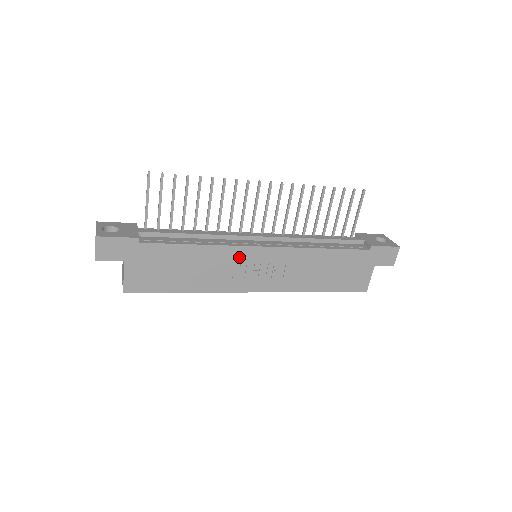
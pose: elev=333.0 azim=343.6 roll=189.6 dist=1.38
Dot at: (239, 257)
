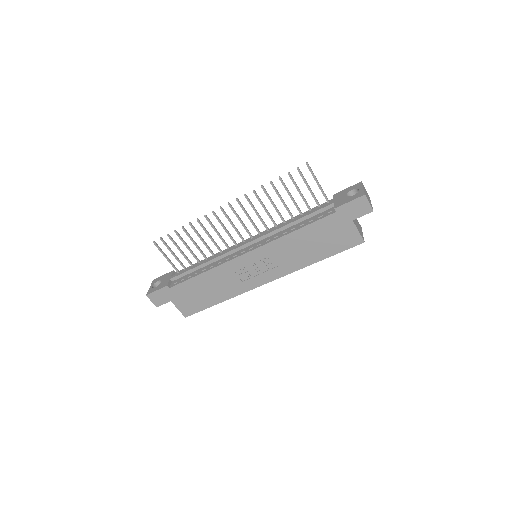
Dot at: (235, 267)
